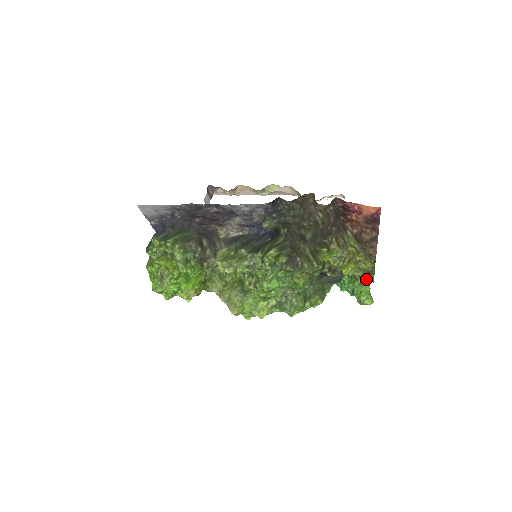
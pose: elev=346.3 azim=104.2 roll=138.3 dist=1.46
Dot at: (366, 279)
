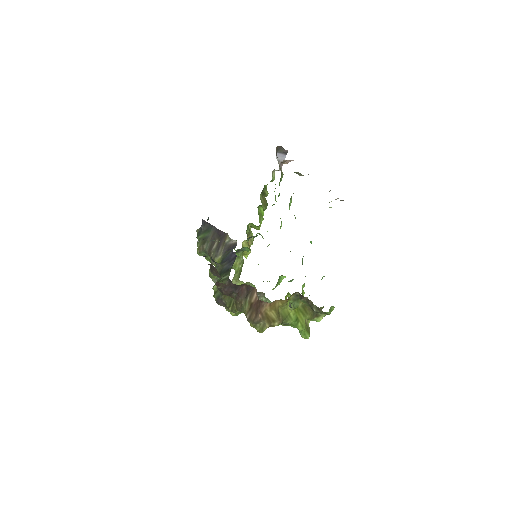
Dot at: occluded
